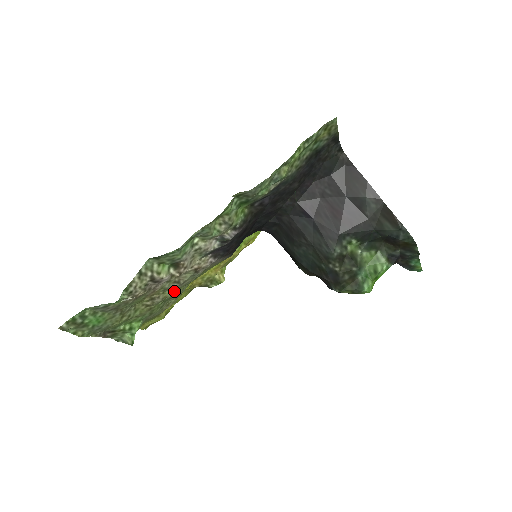
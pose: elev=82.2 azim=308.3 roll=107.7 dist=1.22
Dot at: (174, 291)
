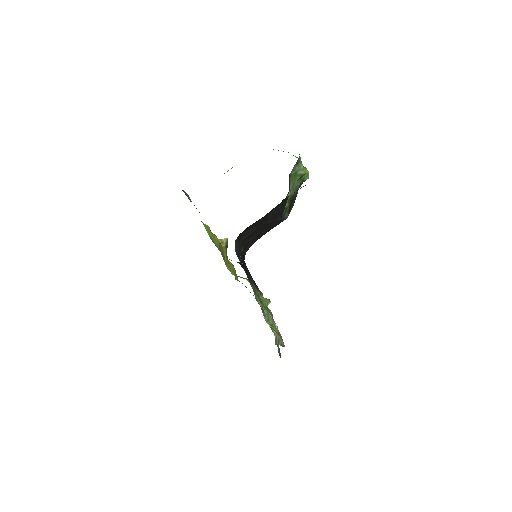
Dot at: occluded
